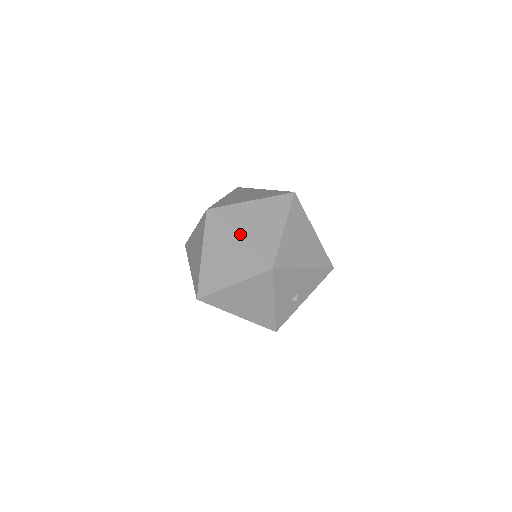
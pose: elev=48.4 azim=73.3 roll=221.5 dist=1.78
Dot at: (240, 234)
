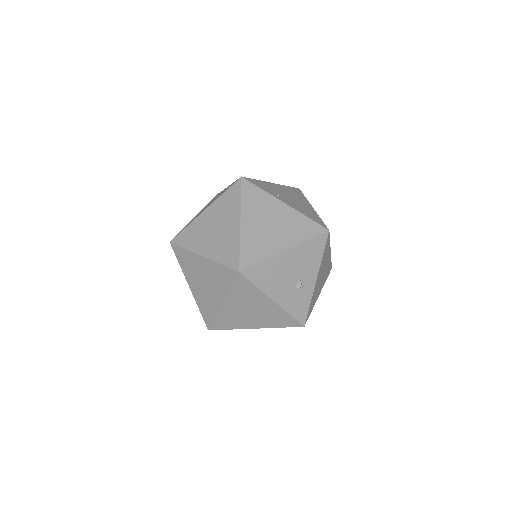
Dot at: (202, 251)
